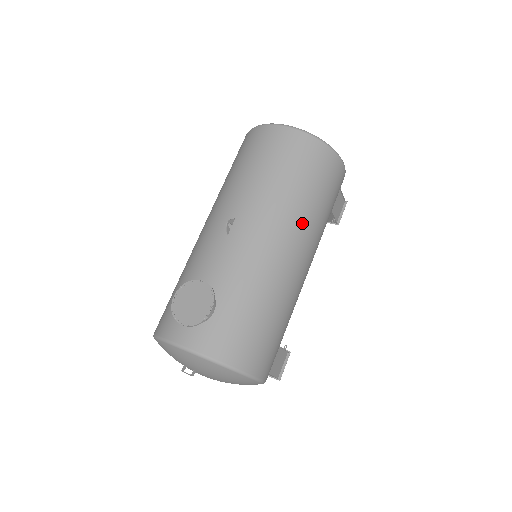
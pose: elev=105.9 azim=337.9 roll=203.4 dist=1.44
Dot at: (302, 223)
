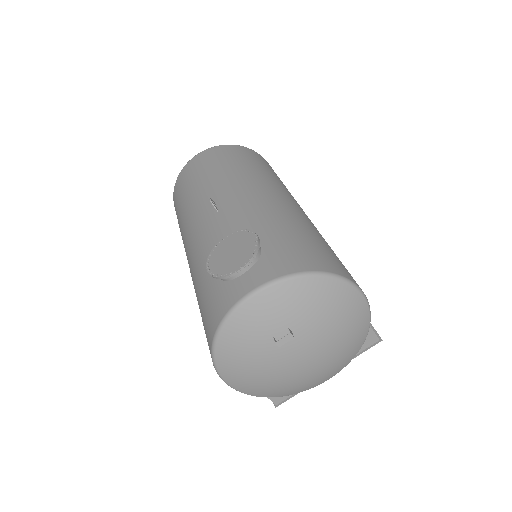
Dot at: (274, 182)
